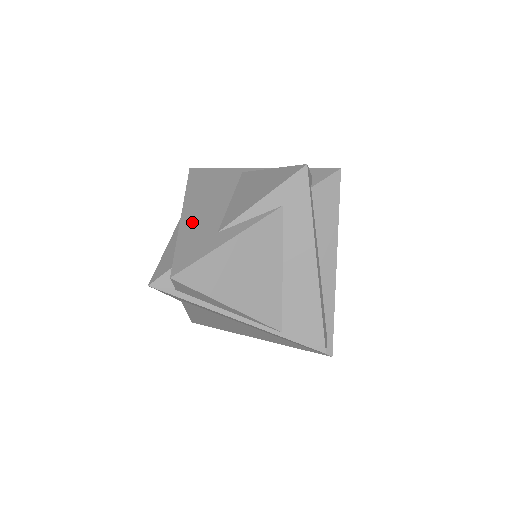
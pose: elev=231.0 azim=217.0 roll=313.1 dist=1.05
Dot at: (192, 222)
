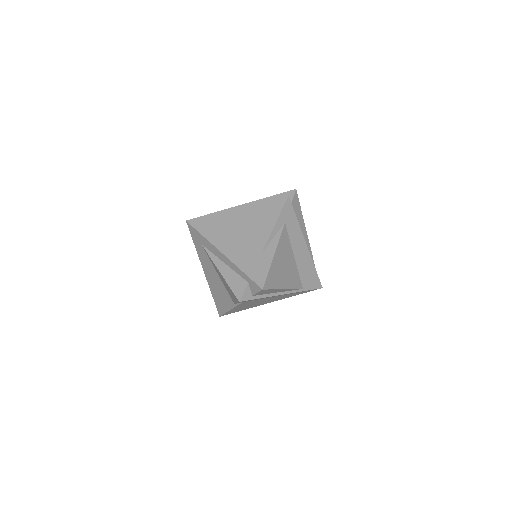
Dot at: (236, 254)
